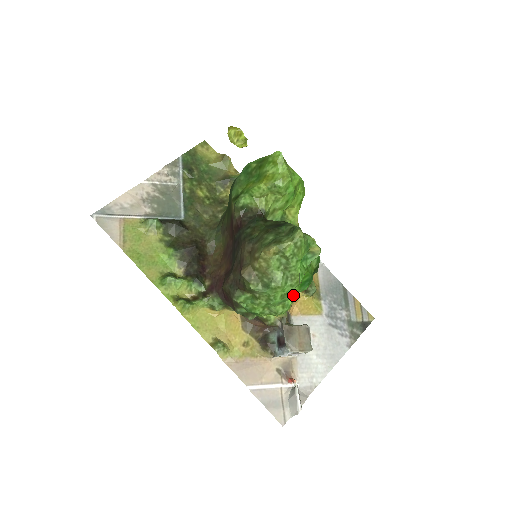
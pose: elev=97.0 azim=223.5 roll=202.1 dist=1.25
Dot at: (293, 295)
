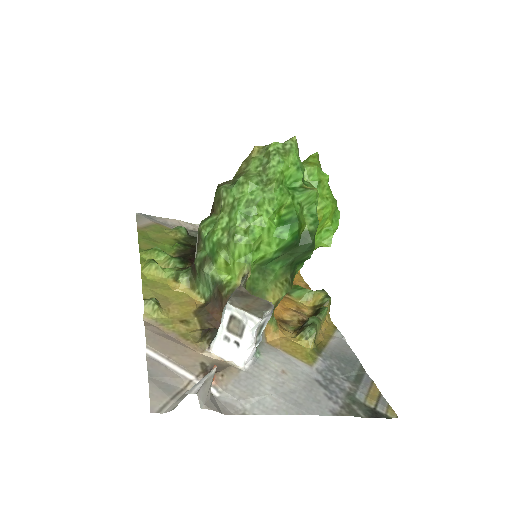
Dot at: (263, 218)
